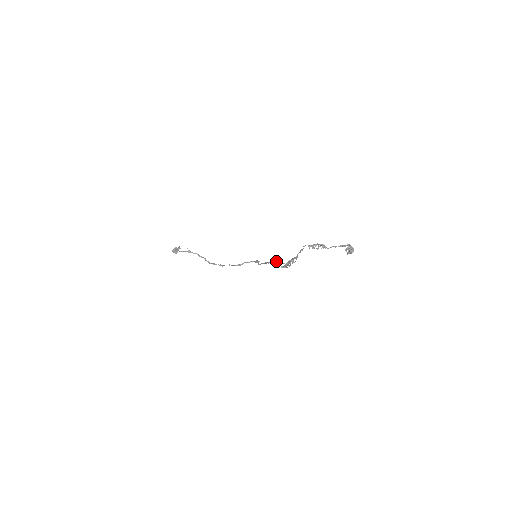
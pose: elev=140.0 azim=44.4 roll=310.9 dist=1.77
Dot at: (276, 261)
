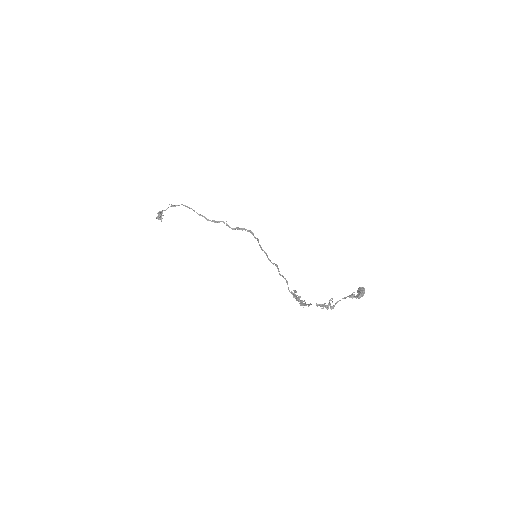
Dot at: occluded
